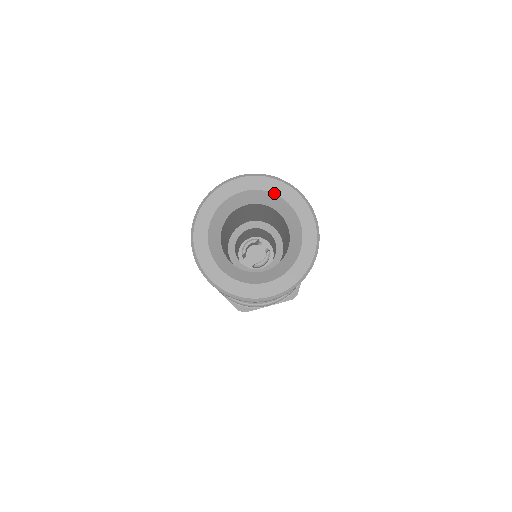
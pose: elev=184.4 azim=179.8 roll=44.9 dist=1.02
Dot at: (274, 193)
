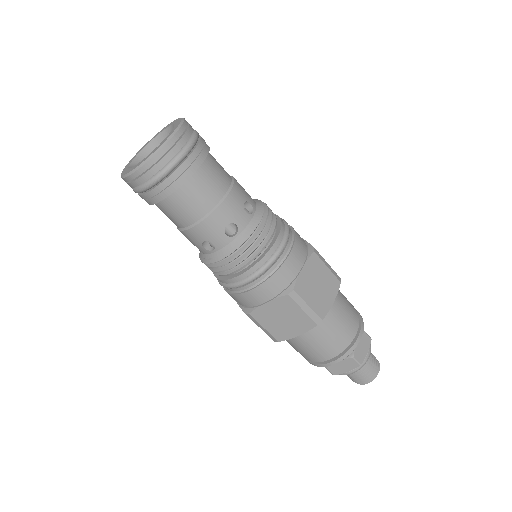
Dot at: (171, 125)
